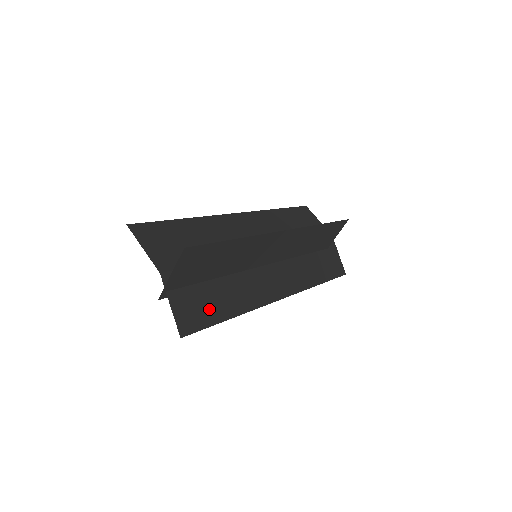
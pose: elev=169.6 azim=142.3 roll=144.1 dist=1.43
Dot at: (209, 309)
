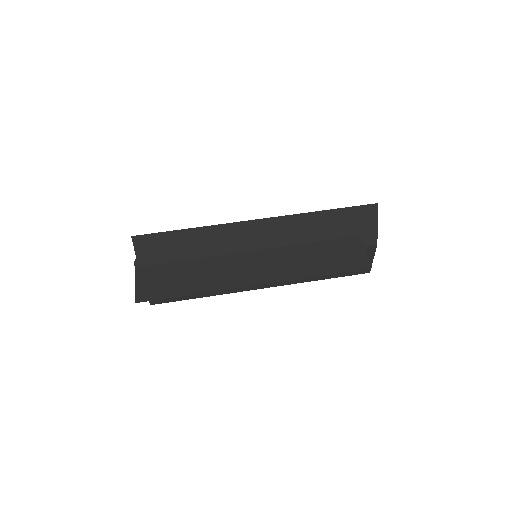
Dot at: occluded
